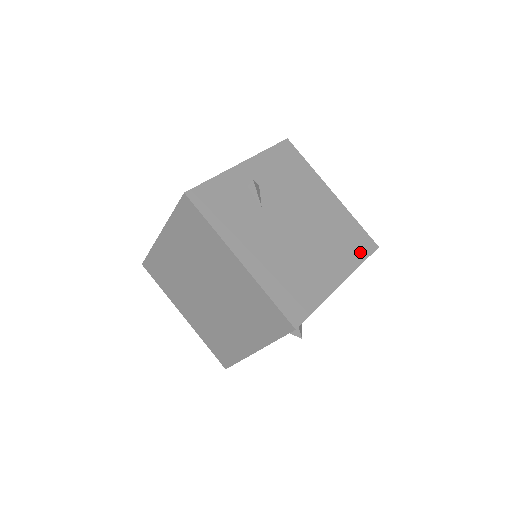
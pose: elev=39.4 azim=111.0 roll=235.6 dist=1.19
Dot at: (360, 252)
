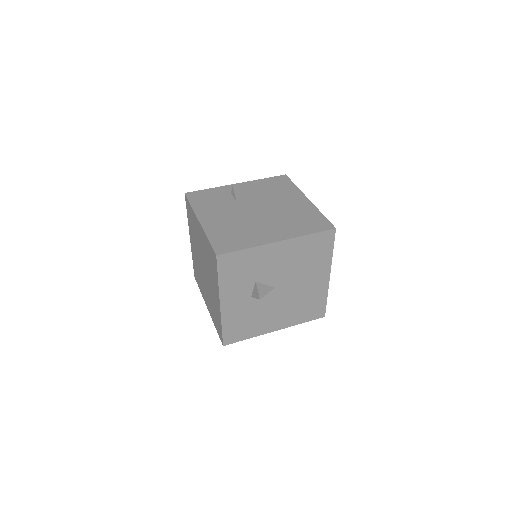
Dot at: (312, 229)
